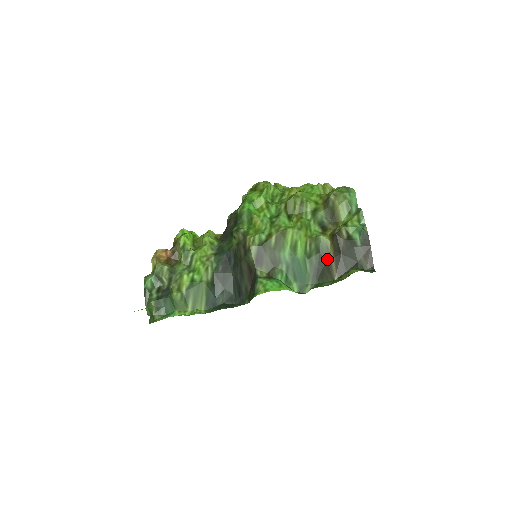
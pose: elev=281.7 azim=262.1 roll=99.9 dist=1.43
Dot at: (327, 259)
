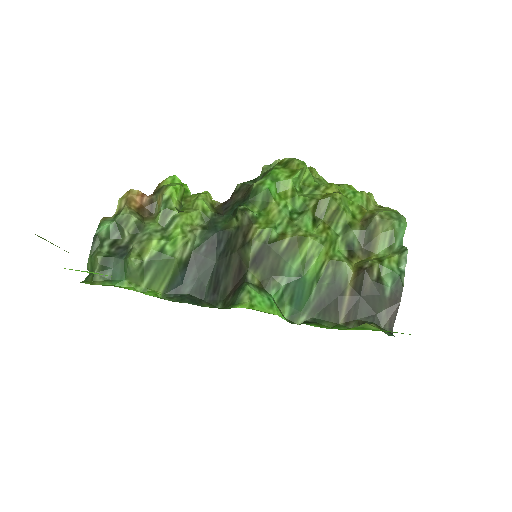
Dot at: (340, 294)
